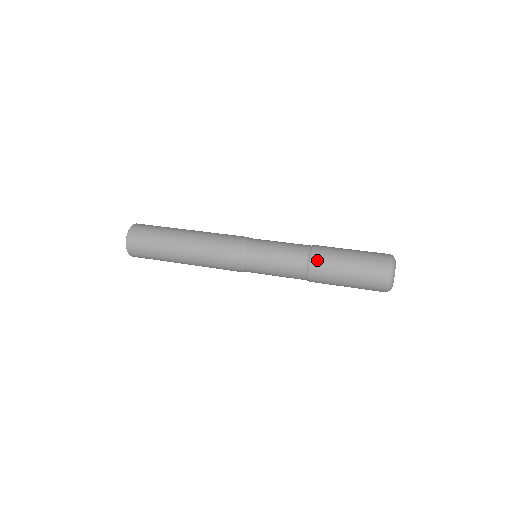
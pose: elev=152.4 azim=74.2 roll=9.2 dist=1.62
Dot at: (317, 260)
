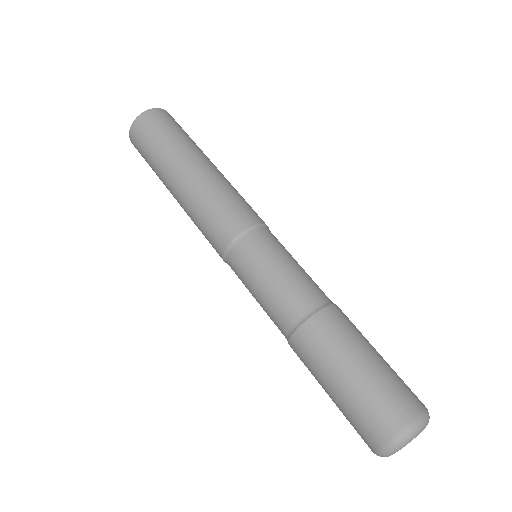
Dot at: (323, 323)
